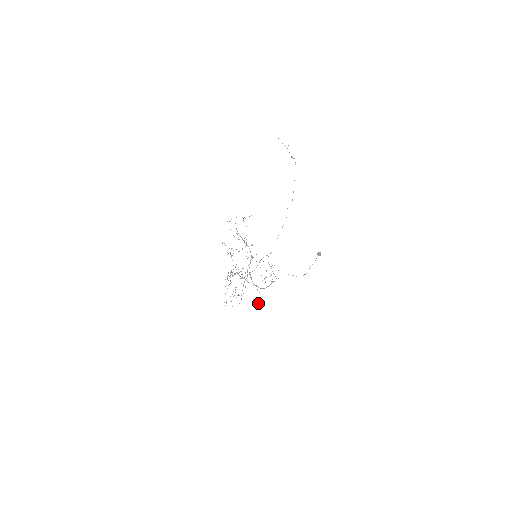
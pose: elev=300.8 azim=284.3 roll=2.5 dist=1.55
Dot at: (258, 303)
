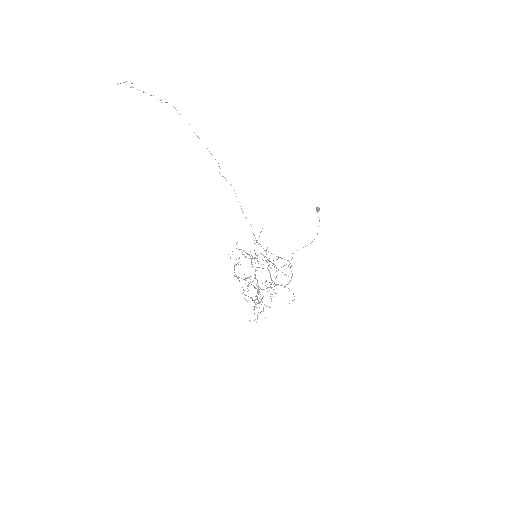
Dot at: occluded
